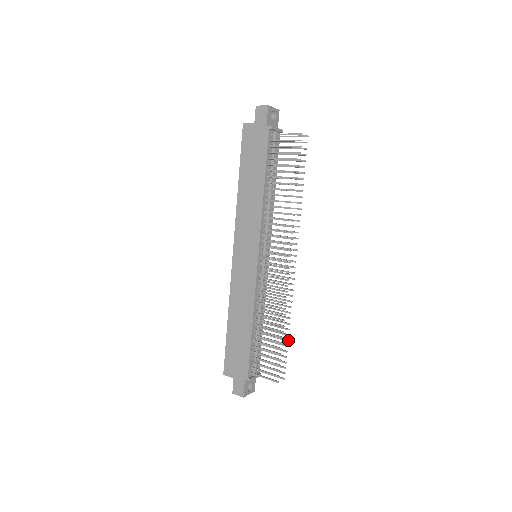
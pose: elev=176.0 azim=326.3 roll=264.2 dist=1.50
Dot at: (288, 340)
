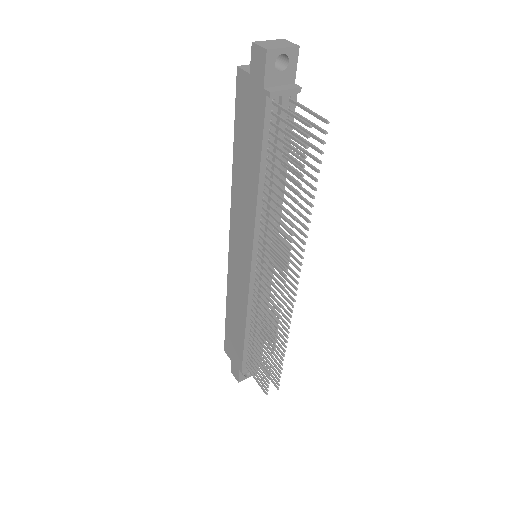
Dot at: (283, 360)
